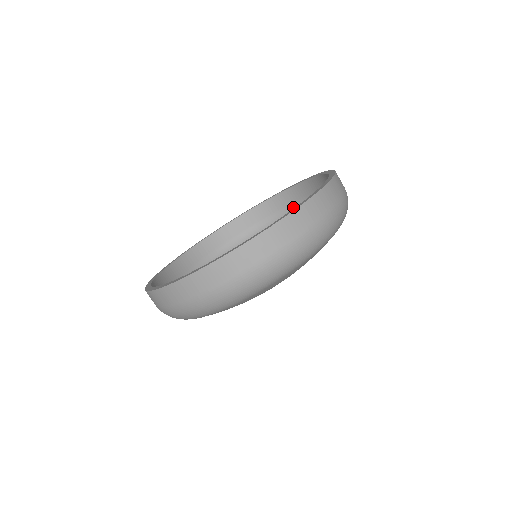
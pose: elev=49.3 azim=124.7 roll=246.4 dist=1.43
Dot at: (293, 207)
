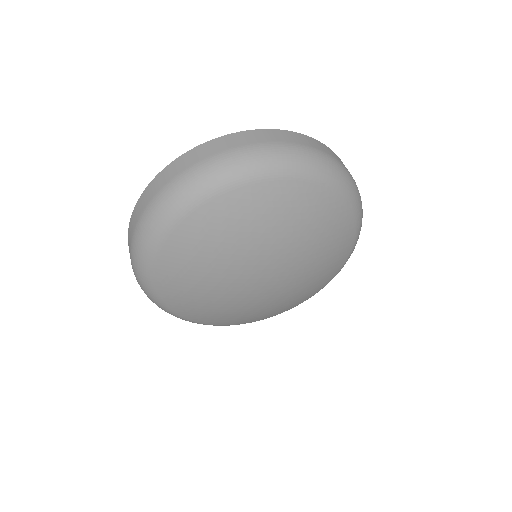
Dot at: occluded
